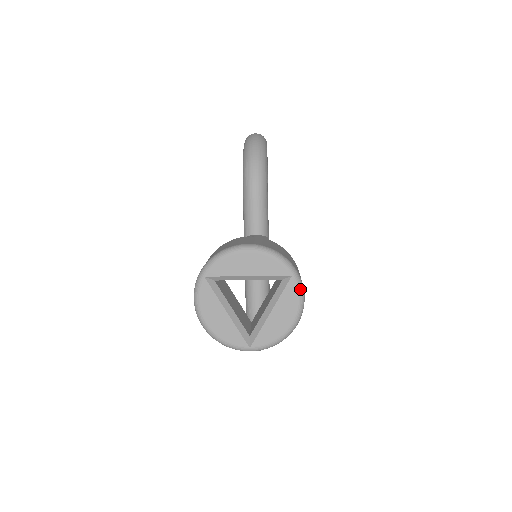
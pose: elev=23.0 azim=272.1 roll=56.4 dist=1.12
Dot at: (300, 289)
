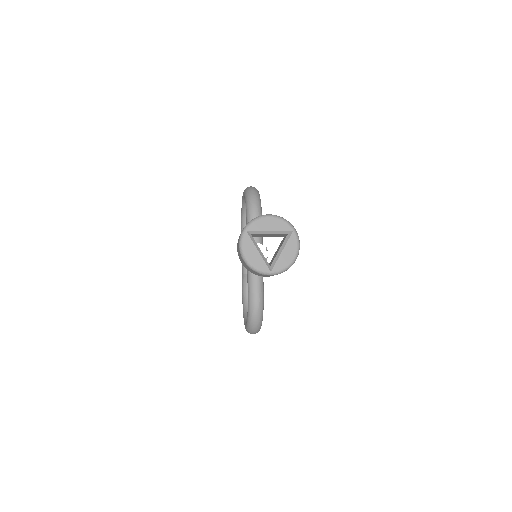
Dot at: (298, 238)
